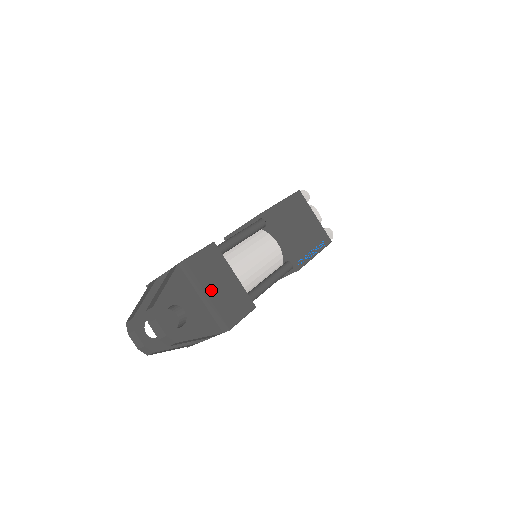
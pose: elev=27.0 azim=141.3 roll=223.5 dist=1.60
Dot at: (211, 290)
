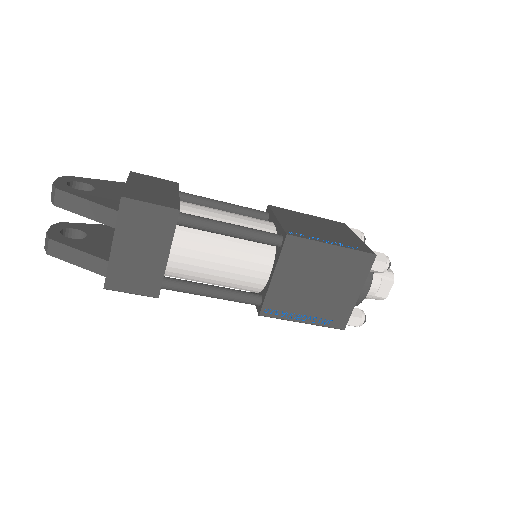
Dot at: (135, 184)
